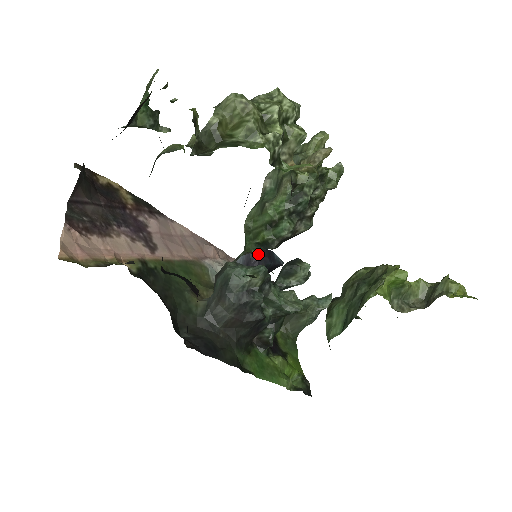
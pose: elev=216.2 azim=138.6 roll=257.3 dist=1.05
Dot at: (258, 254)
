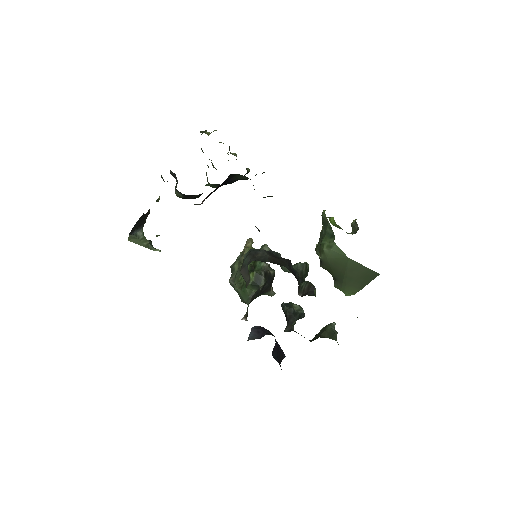
Dot at: occluded
